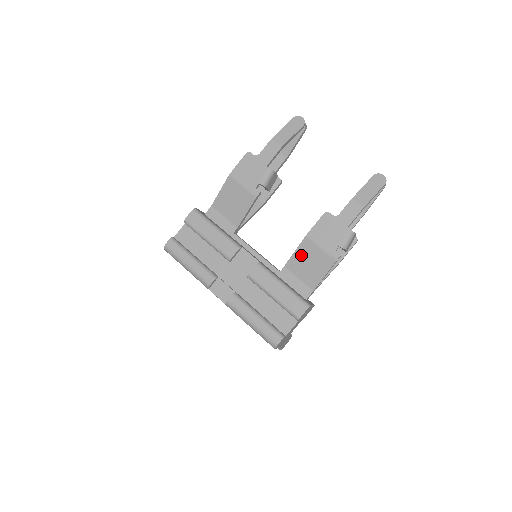
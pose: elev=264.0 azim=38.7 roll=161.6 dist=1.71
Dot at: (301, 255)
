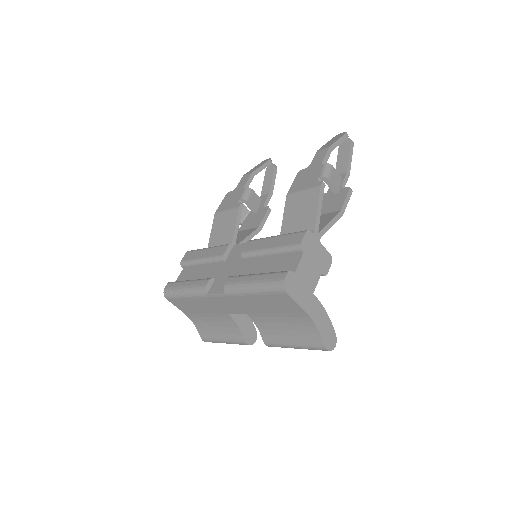
Dot at: (290, 212)
